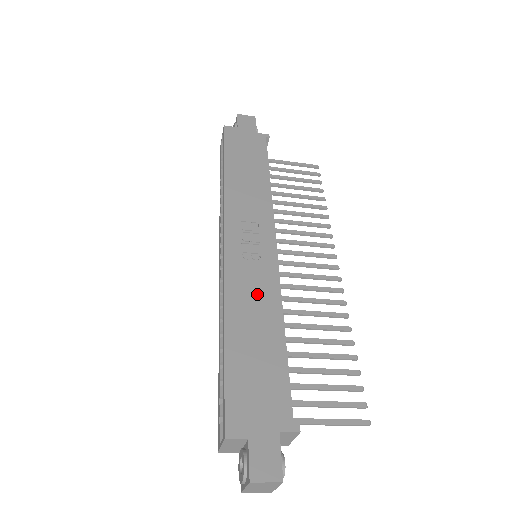
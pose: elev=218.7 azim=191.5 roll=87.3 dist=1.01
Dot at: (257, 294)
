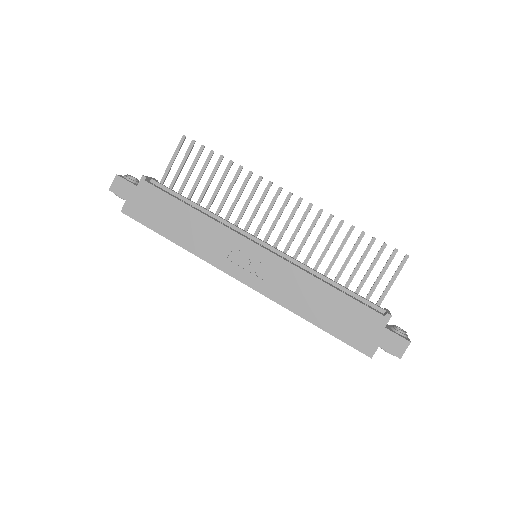
Dot at: (292, 285)
